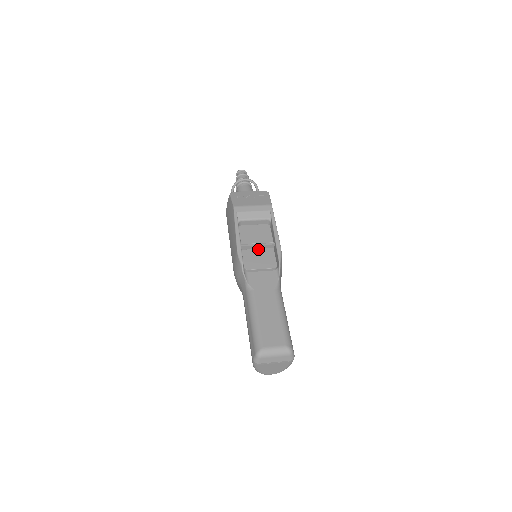
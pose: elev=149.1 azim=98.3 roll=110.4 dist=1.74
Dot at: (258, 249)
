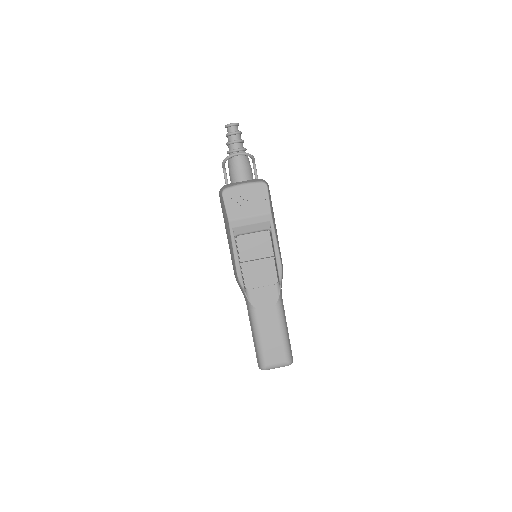
Dot at: (258, 262)
